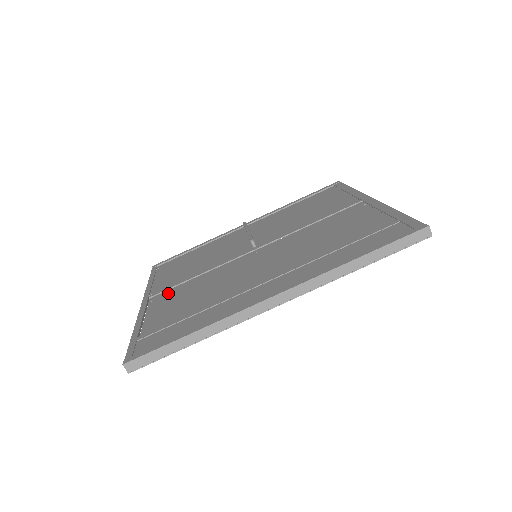
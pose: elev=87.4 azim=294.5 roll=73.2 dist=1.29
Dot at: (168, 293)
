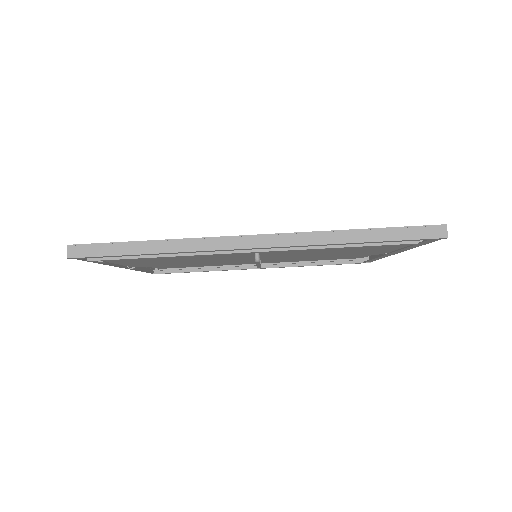
Dot at: occluded
